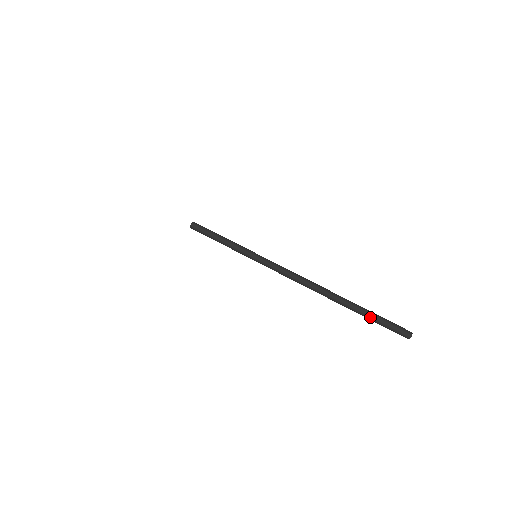
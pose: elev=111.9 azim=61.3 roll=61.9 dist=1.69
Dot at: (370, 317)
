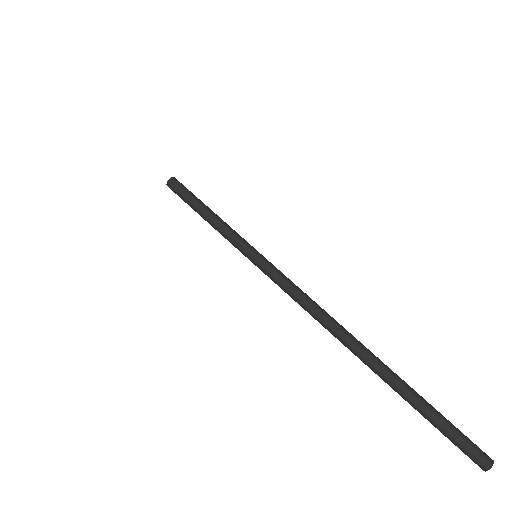
Dot at: (424, 410)
